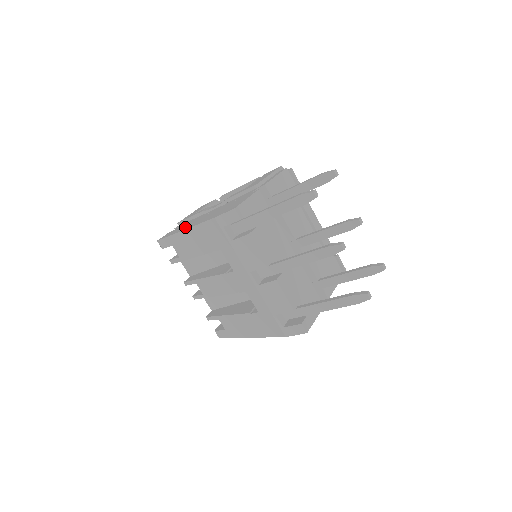
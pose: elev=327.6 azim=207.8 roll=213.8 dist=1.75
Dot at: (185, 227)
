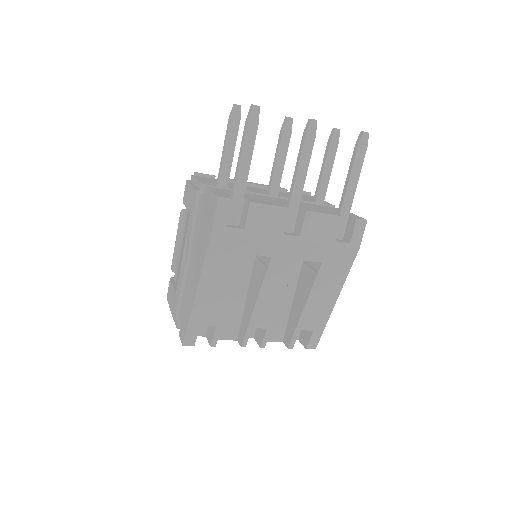
Dot at: (192, 293)
